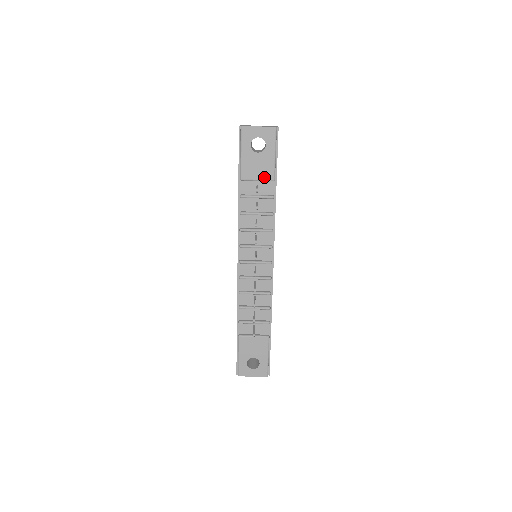
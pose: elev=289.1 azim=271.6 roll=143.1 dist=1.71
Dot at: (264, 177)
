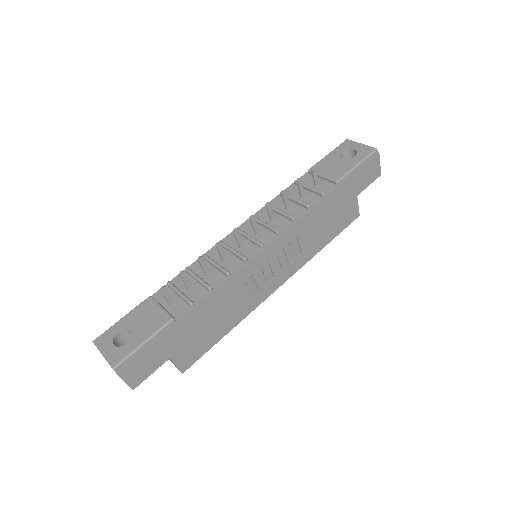
Dot at: (331, 175)
